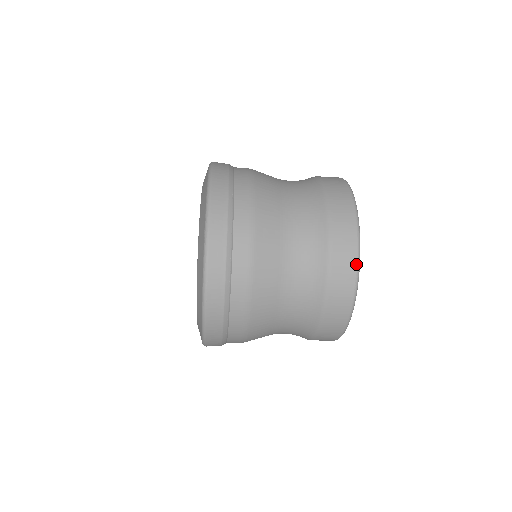
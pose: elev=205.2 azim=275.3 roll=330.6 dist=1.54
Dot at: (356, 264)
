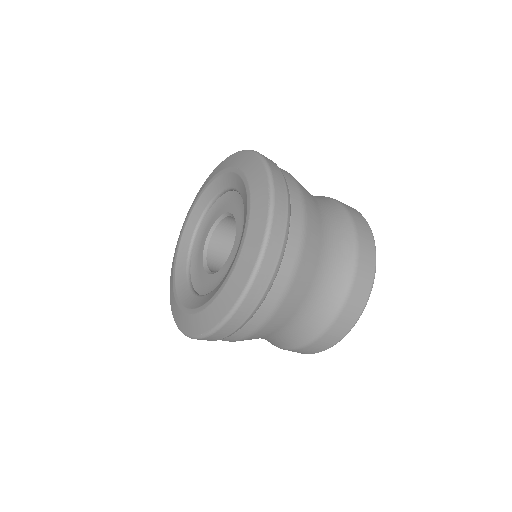
Dot at: (374, 269)
